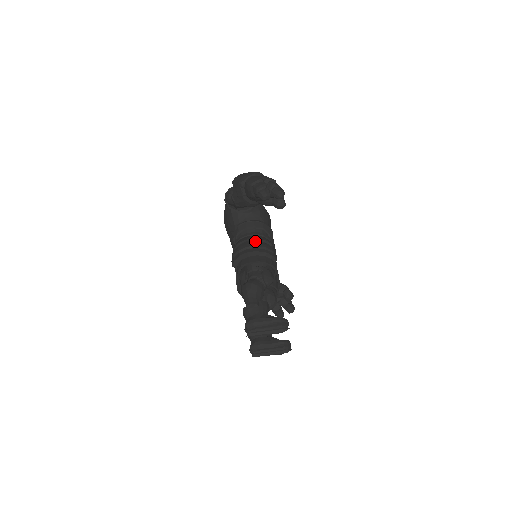
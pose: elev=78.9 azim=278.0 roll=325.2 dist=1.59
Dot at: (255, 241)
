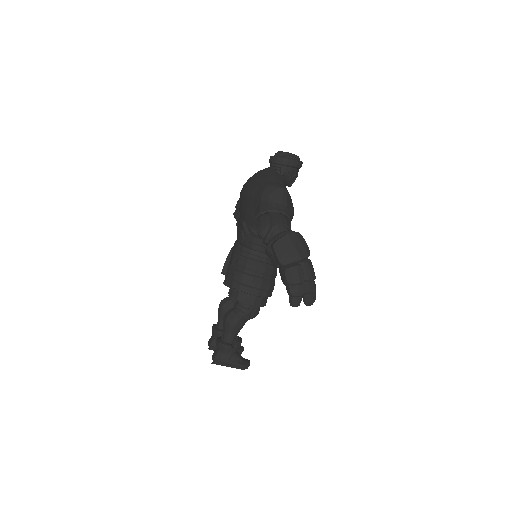
Dot at: (262, 279)
